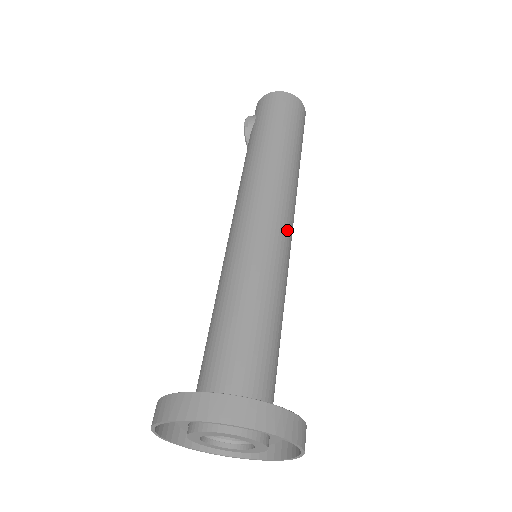
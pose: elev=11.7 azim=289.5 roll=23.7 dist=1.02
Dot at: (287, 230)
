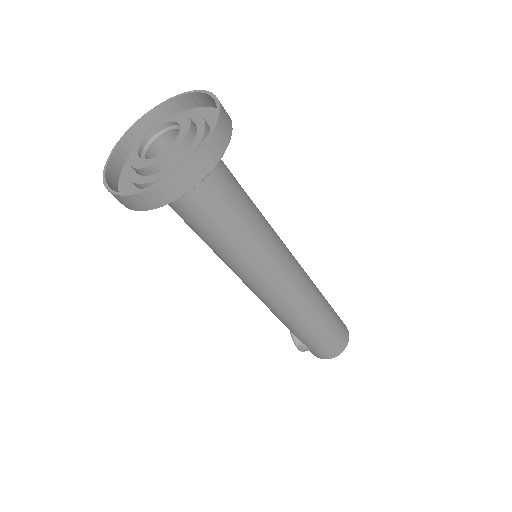
Dot at: (289, 251)
